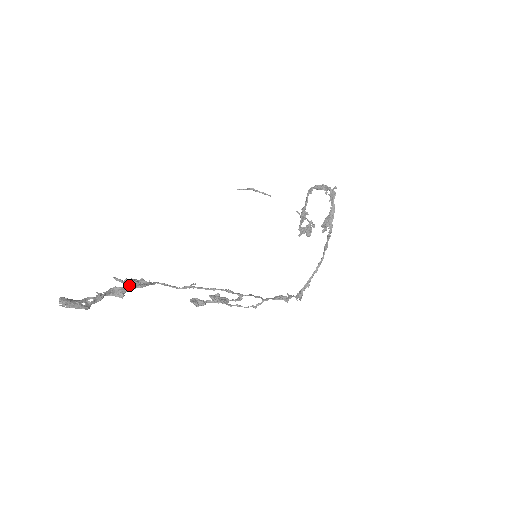
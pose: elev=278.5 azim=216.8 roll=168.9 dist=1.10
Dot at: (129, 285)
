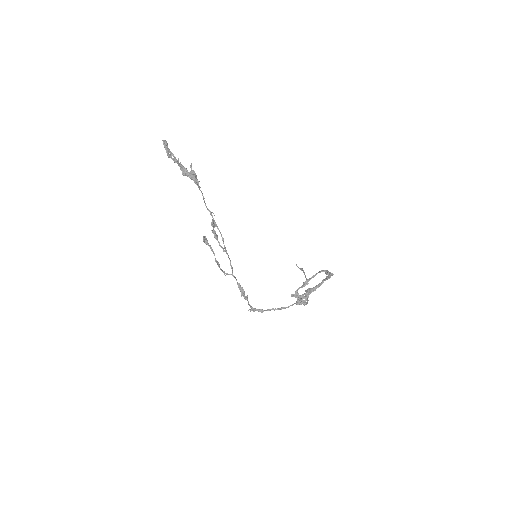
Dot at: (192, 174)
